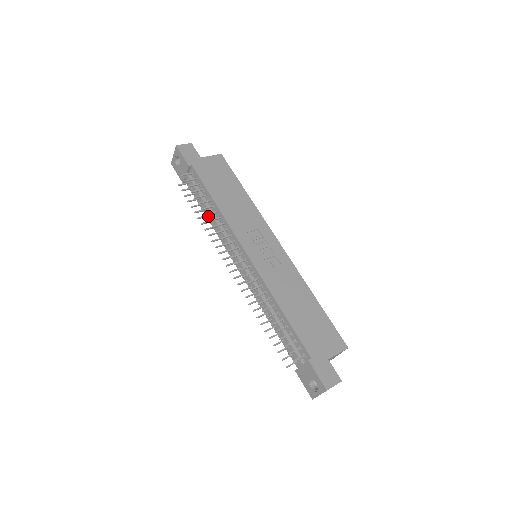
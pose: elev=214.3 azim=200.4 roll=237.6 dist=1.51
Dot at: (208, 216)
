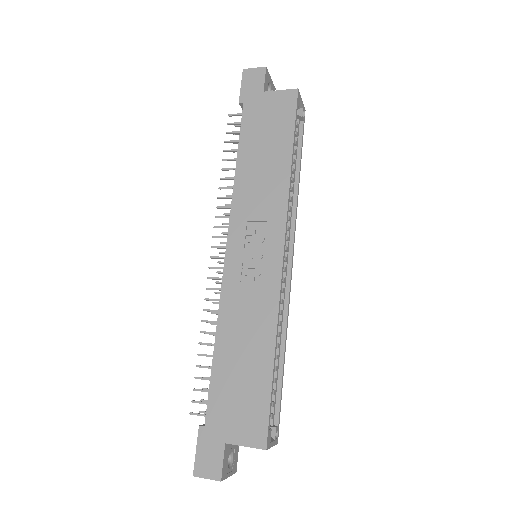
Dot at: occluded
